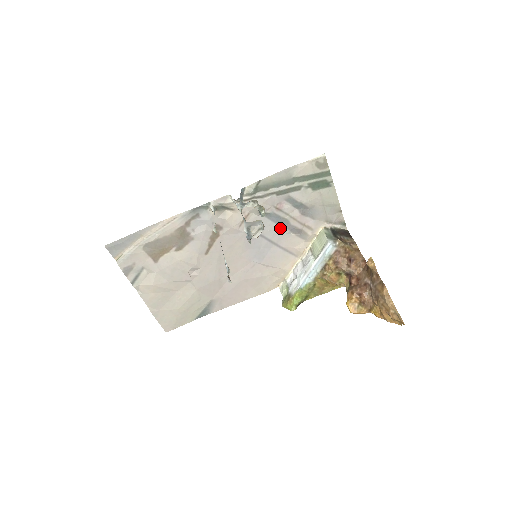
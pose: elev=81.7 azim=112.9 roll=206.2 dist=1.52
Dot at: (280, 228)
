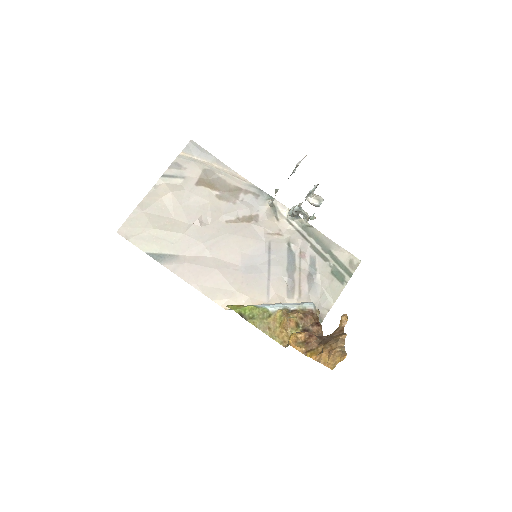
Dot at: (285, 268)
